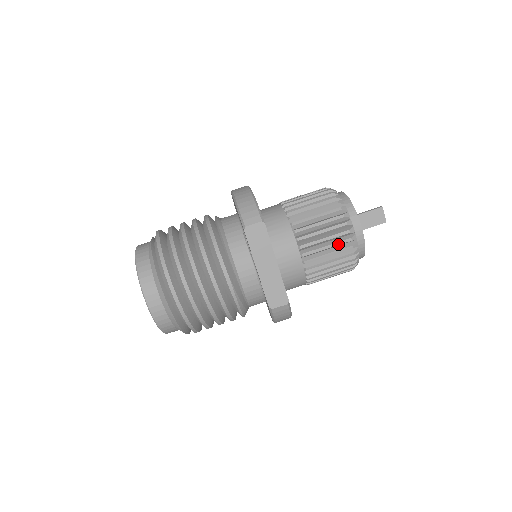
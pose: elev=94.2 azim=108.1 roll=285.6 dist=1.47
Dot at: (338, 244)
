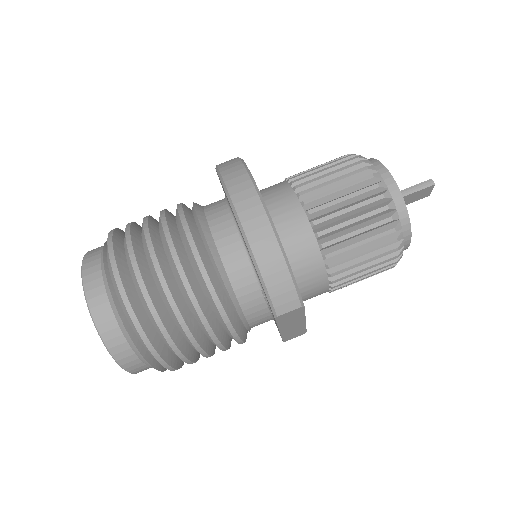
Dot at: (378, 273)
